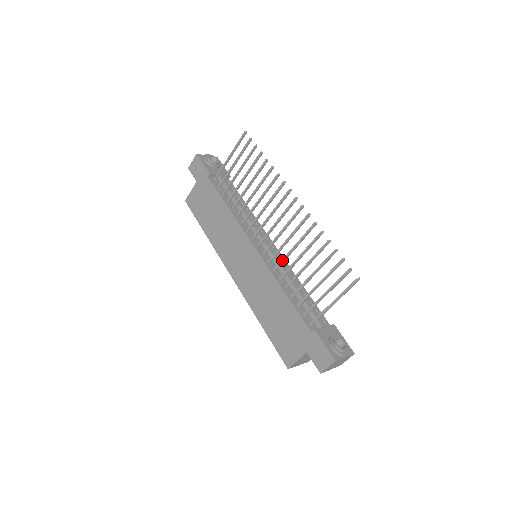
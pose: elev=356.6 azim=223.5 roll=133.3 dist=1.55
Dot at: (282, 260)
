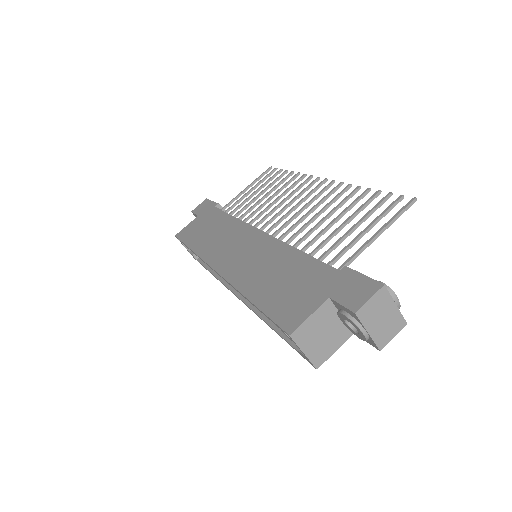
Dot at: (299, 229)
